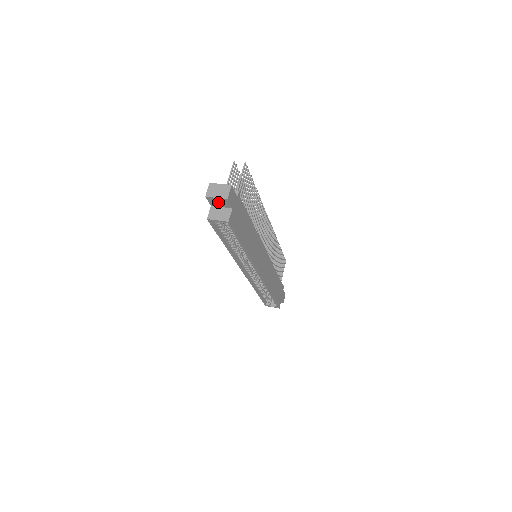
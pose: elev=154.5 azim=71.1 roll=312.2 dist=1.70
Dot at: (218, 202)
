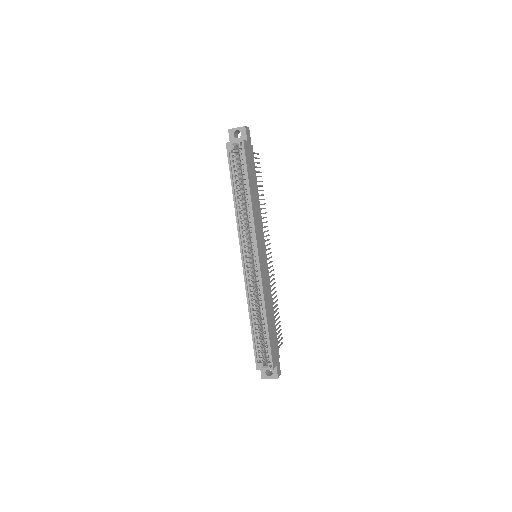
Dot at: (236, 138)
